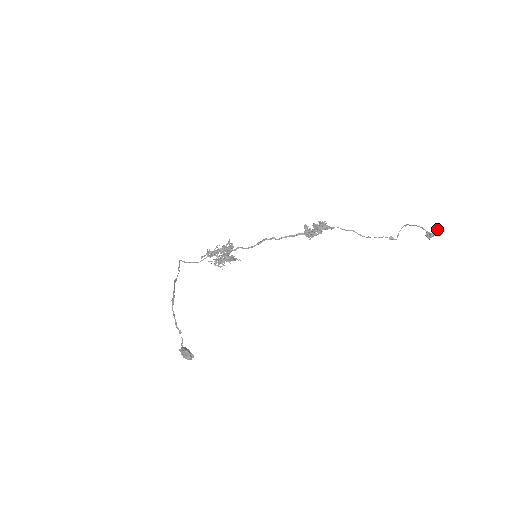
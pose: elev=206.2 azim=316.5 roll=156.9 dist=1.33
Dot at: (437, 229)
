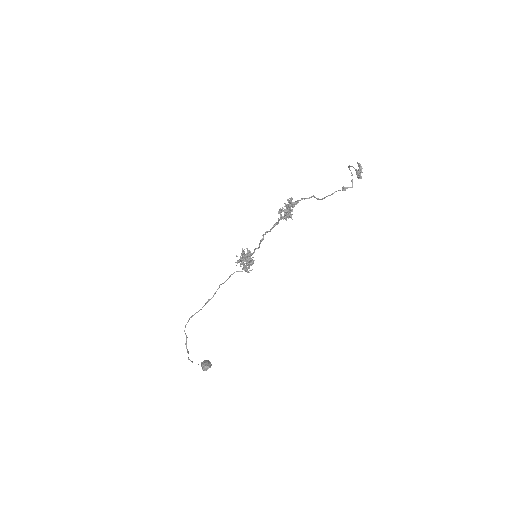
Dot at: occluded
